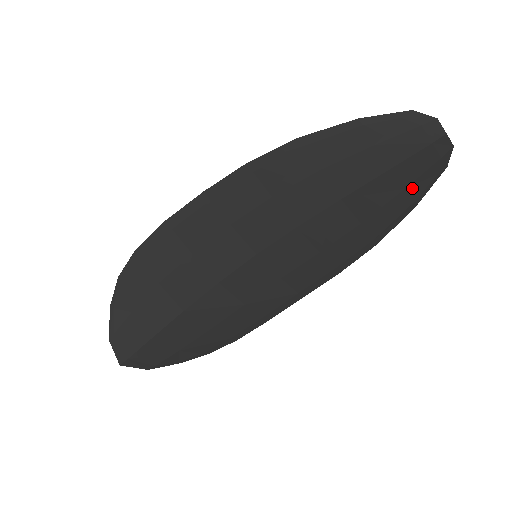
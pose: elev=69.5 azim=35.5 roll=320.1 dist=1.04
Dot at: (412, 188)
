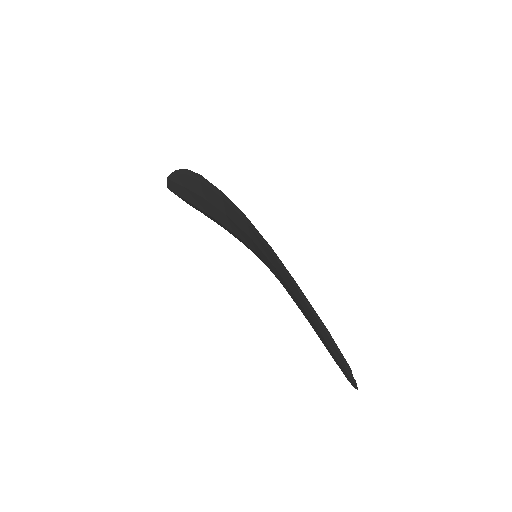
Dot at: occluded
